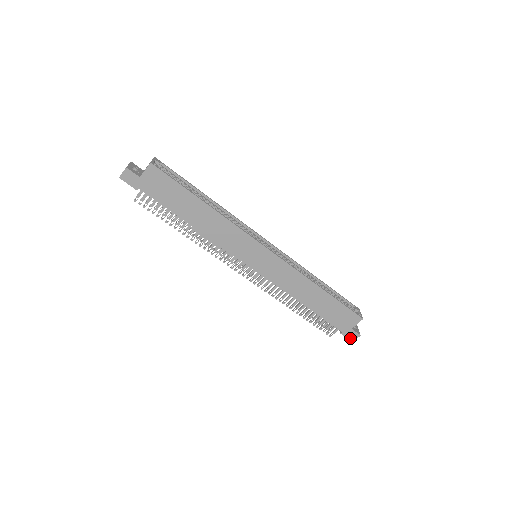
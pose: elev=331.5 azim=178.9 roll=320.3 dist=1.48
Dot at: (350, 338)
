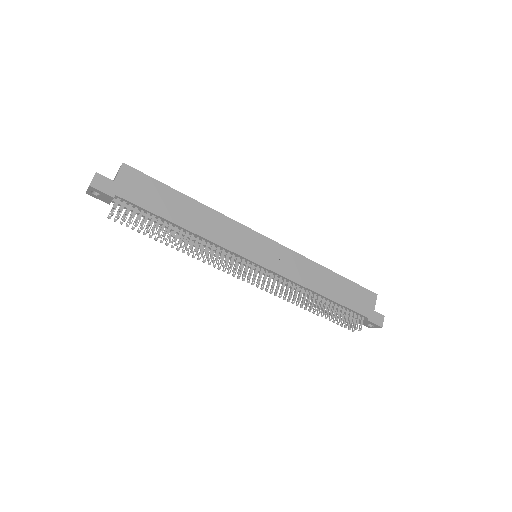
Dot at: (378, 323)
